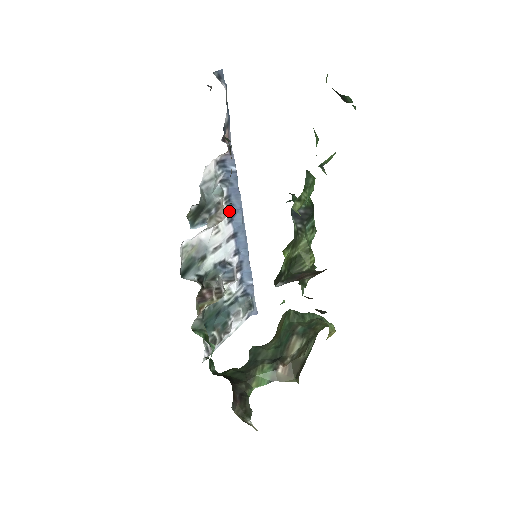
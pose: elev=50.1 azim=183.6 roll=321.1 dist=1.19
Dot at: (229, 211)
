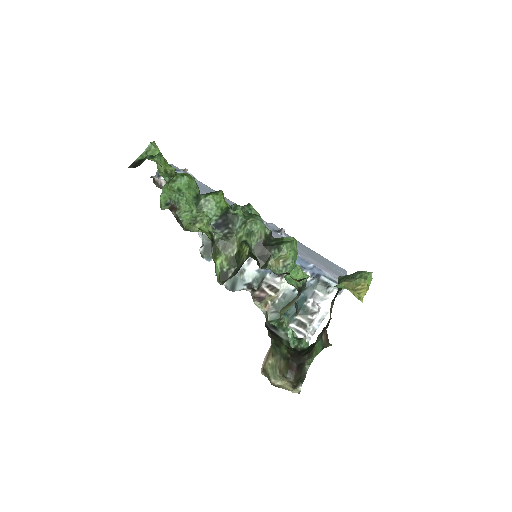
Dot at: occluded
